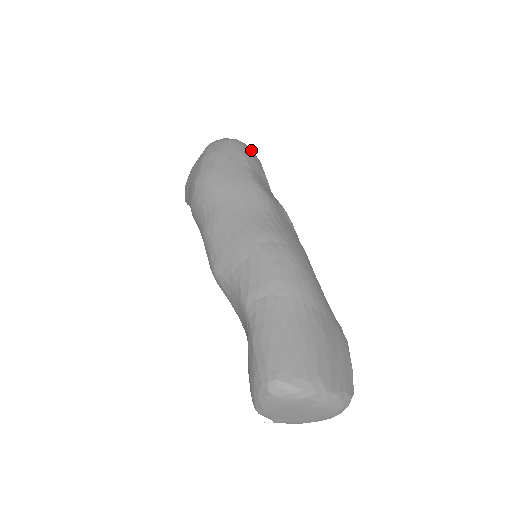
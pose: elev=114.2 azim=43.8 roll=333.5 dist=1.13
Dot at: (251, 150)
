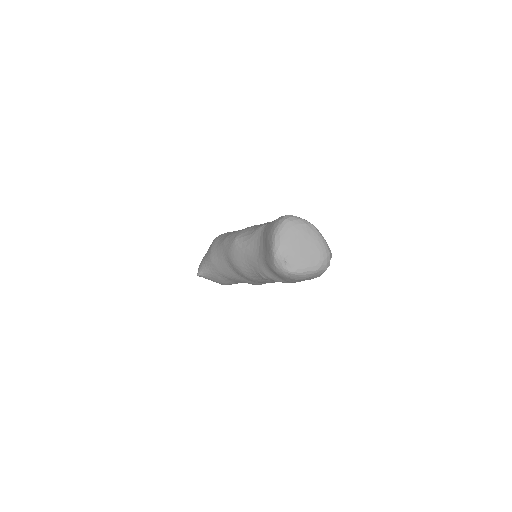
Dot at: occluded
